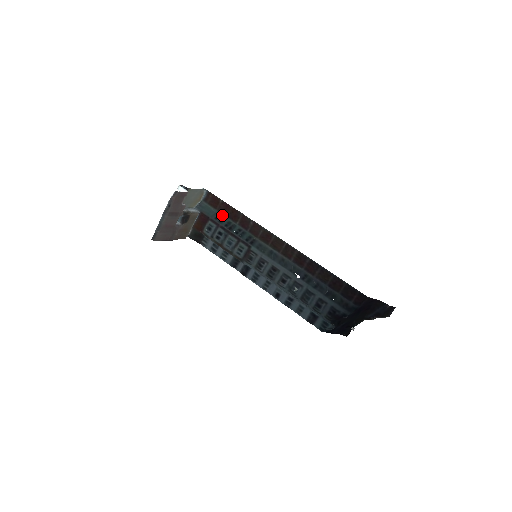
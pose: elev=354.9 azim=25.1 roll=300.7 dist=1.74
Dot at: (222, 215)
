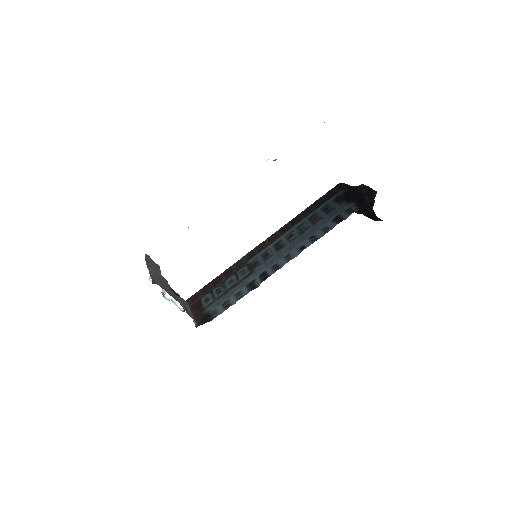
Dot at: occluded
